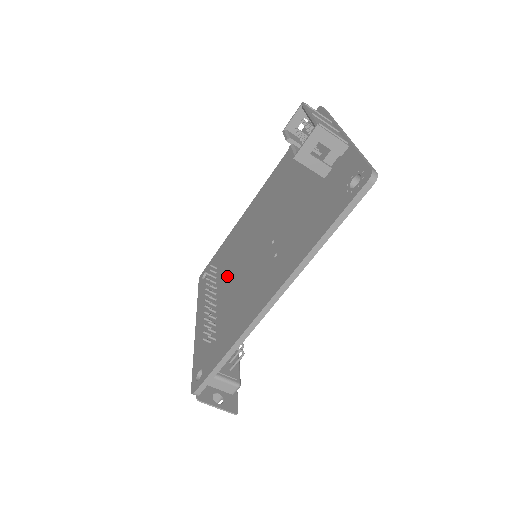
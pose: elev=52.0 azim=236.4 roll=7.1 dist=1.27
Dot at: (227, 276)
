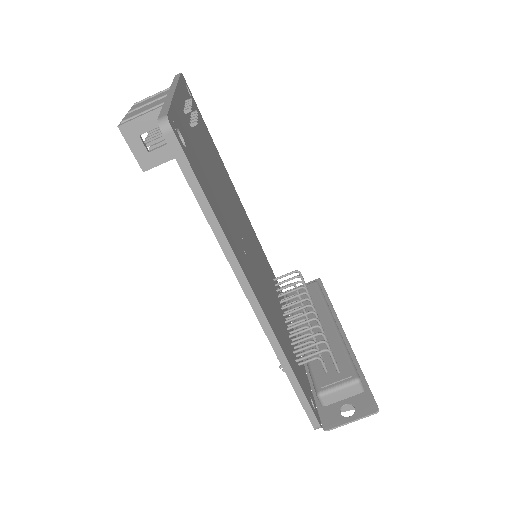
Dot at: occluded
